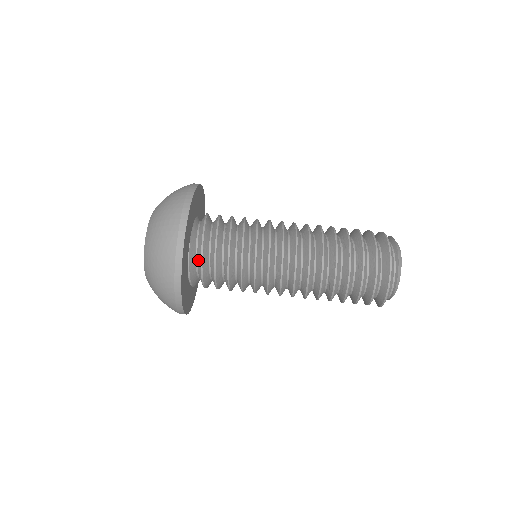
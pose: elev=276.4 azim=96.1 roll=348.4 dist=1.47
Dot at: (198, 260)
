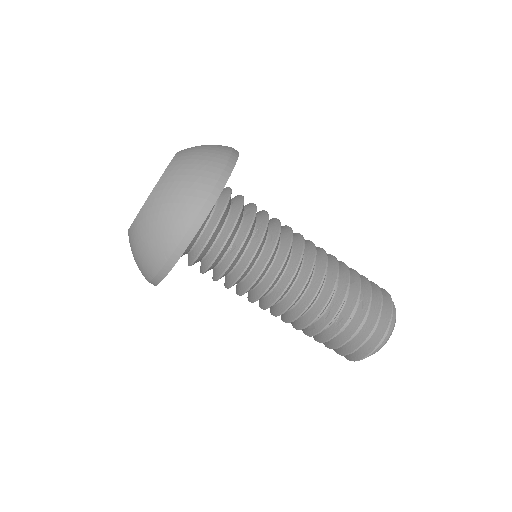
Dot at: (212, 221)
